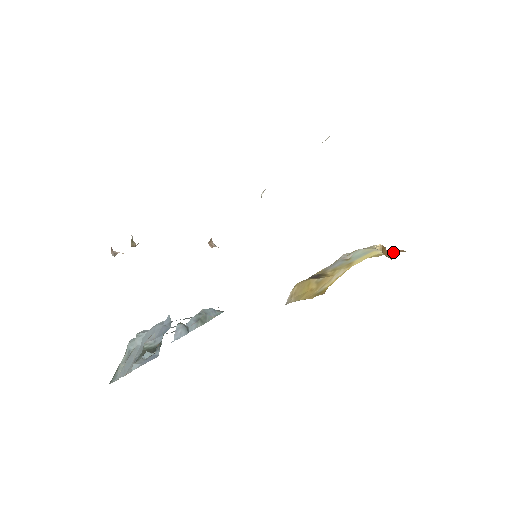
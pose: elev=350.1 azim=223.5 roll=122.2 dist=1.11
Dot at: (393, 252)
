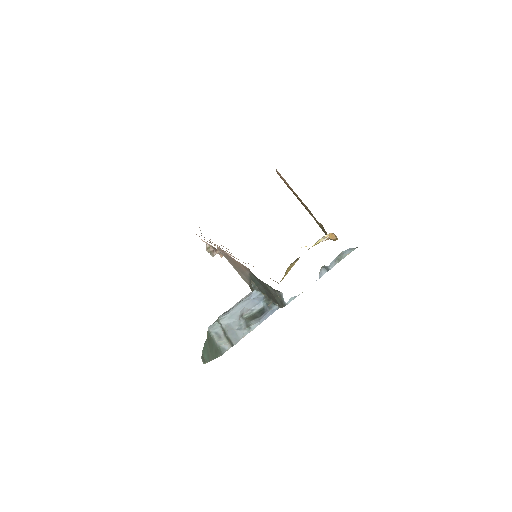
Dot at: occluded
